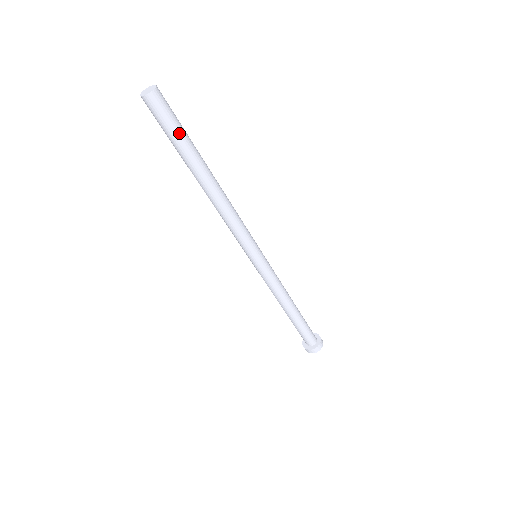
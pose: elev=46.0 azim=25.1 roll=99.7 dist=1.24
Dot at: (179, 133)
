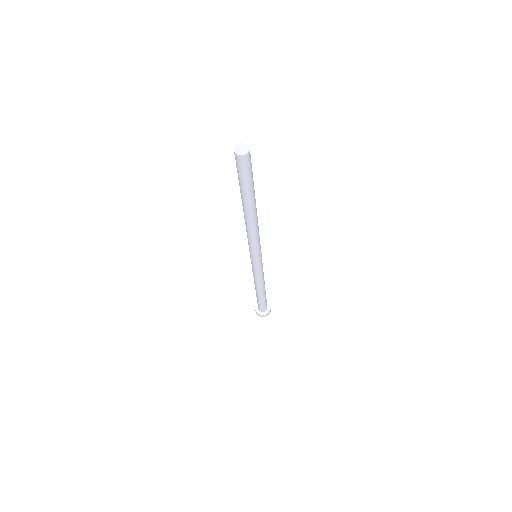
Dot at: (251, 180)
